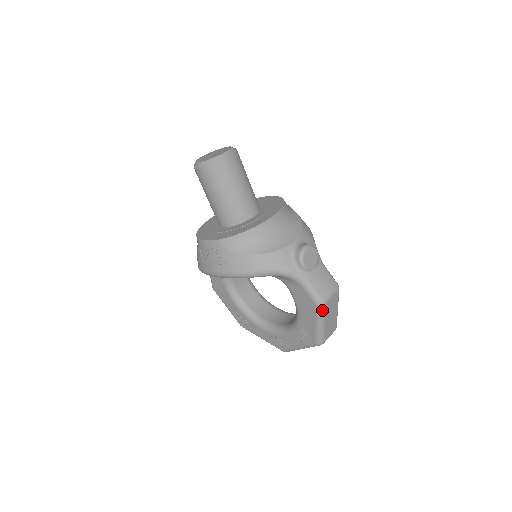
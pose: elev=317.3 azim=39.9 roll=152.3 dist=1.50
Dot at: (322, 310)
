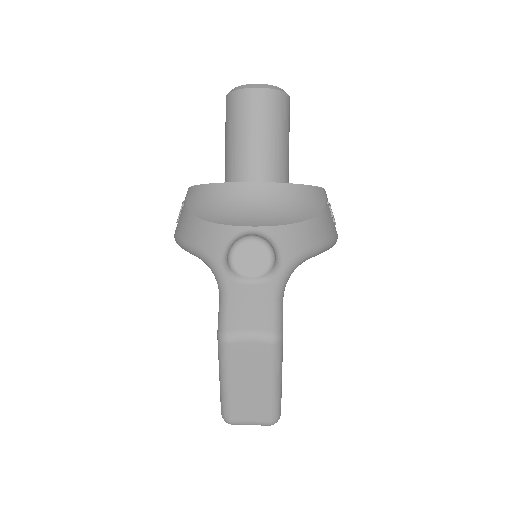
Dot at: (222, 350)
